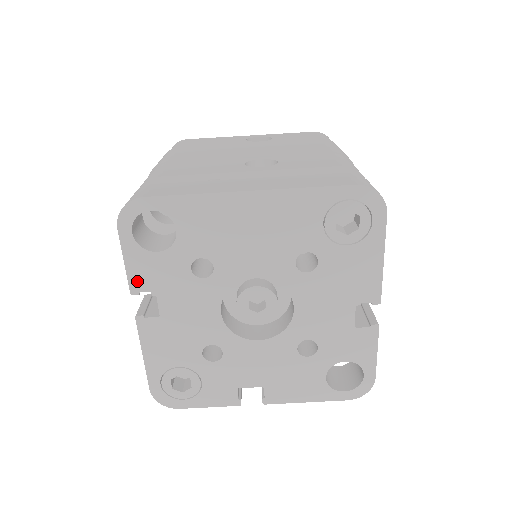
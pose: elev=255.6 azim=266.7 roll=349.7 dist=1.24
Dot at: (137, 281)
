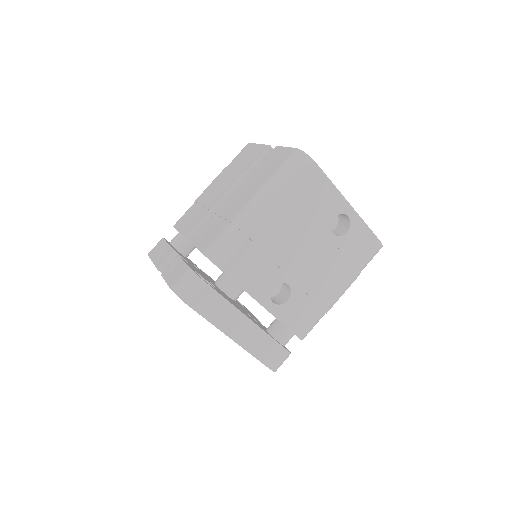
Dot at: occluded
